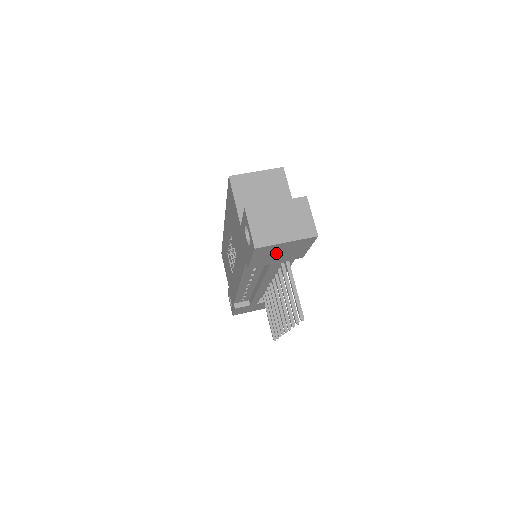
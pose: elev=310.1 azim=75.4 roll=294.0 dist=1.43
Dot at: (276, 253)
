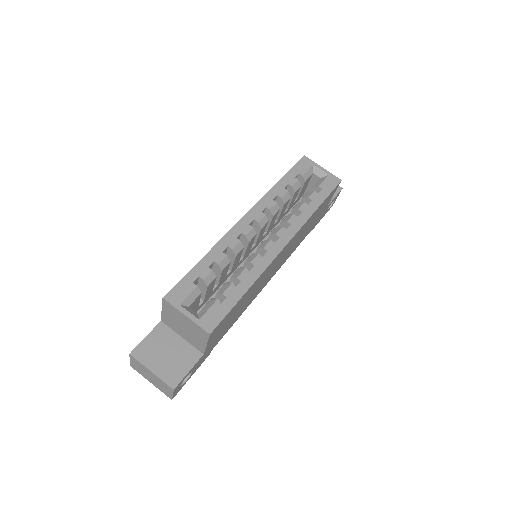
Dot at: occluded
